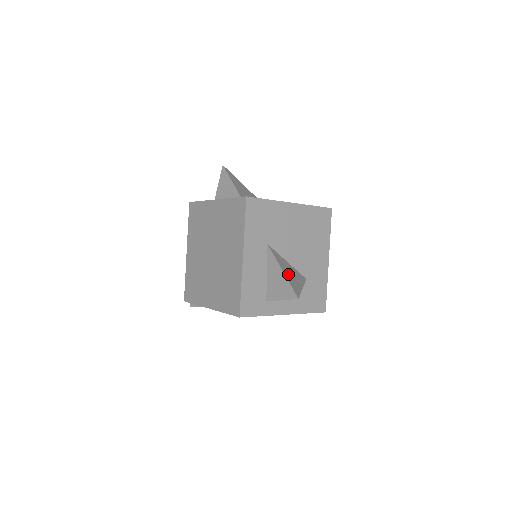
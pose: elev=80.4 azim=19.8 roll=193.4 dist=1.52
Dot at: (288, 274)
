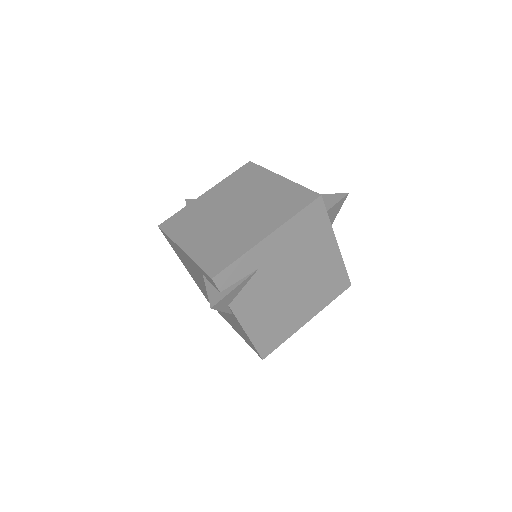
Dot at: occluded
